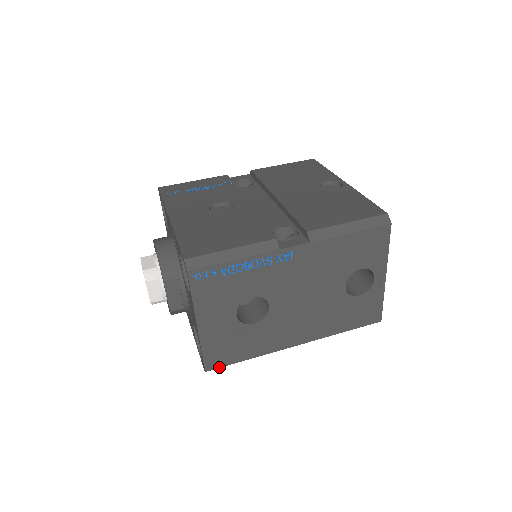
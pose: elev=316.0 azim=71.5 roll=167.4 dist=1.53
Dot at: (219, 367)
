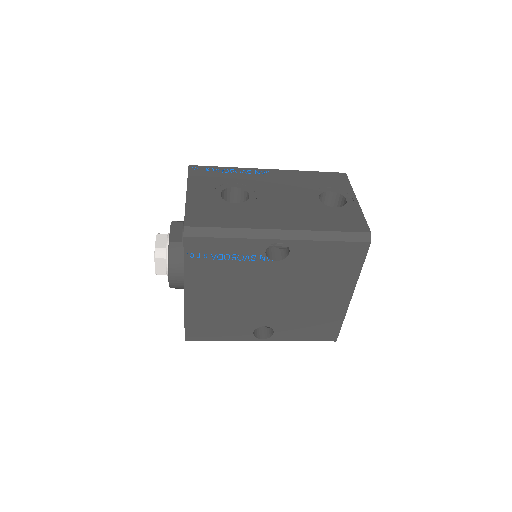
Dot at: (198, 226)
